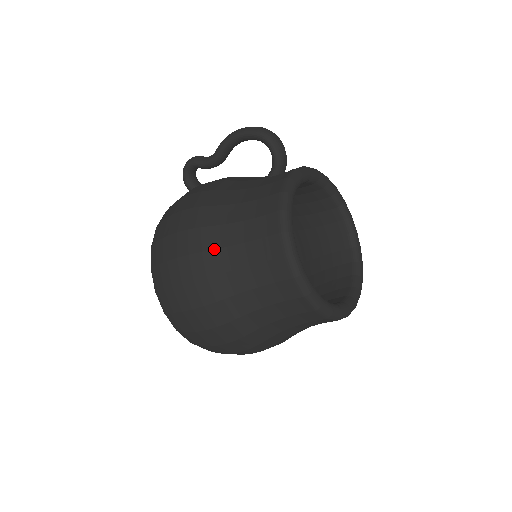
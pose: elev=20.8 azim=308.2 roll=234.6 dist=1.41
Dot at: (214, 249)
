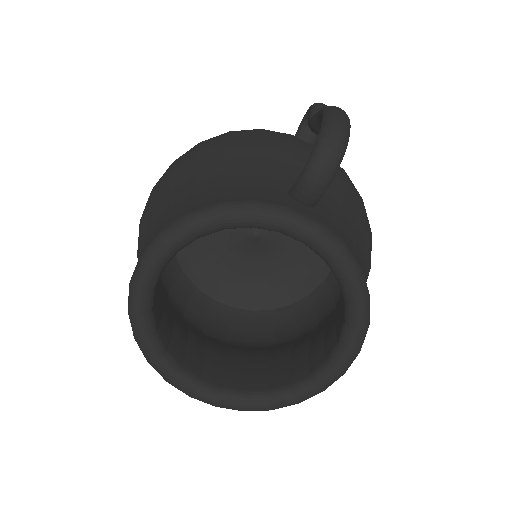
Dot at: (170, 187)
